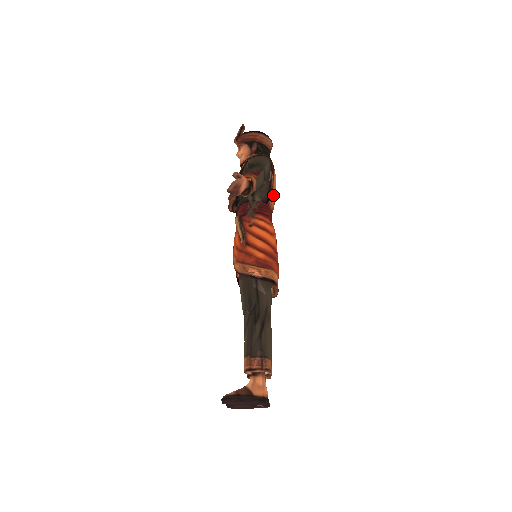
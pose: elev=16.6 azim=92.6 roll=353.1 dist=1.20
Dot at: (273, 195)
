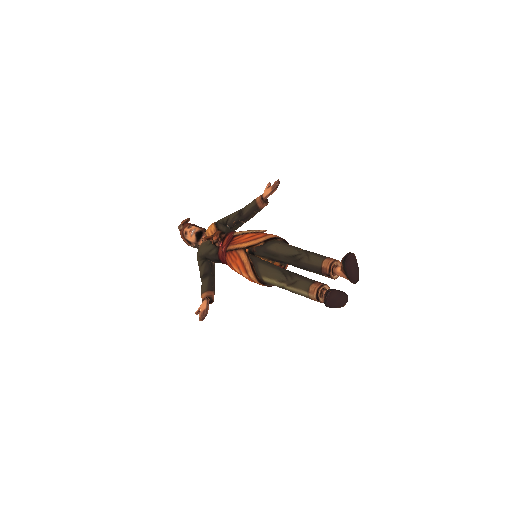
Dot at: occluded
